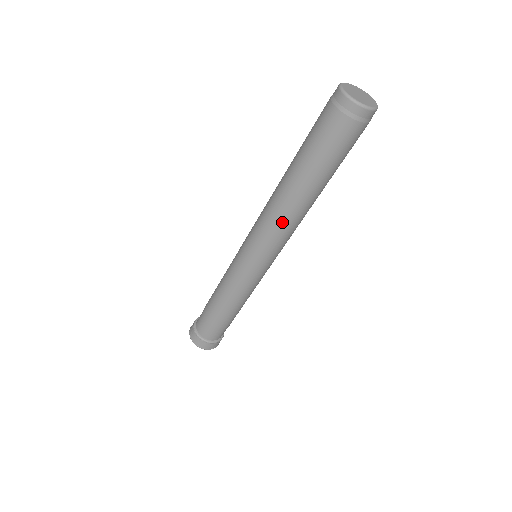
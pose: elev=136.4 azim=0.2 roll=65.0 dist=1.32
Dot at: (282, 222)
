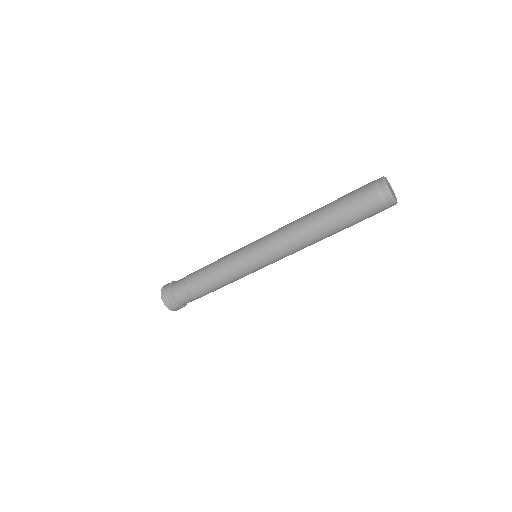
Dot at: occluded
